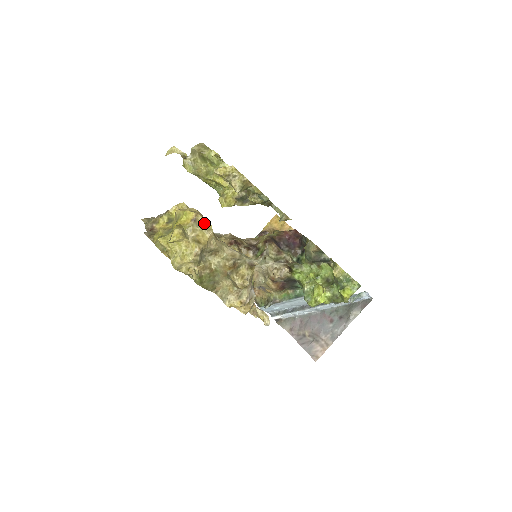
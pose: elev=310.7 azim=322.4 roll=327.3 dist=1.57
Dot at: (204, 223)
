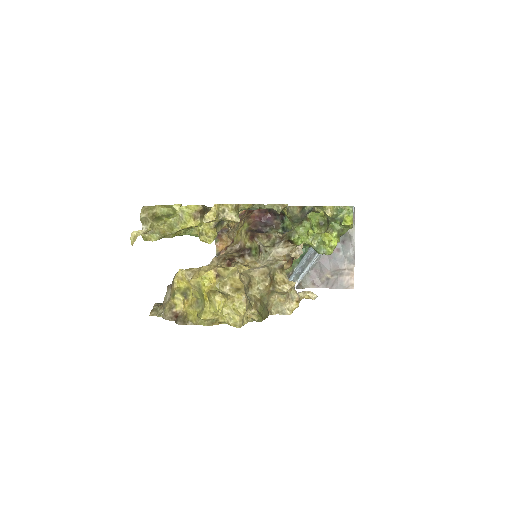
Dot at: (227, 271)
